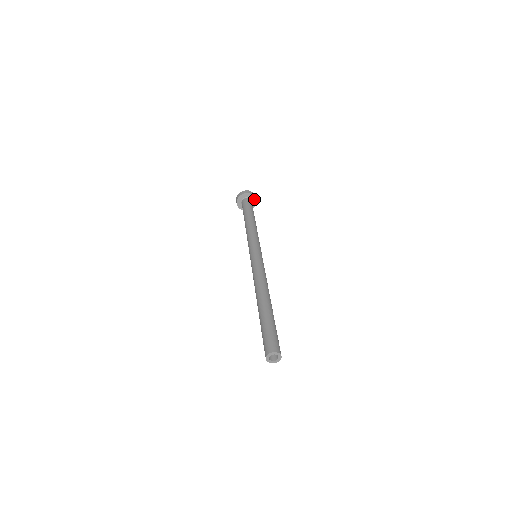
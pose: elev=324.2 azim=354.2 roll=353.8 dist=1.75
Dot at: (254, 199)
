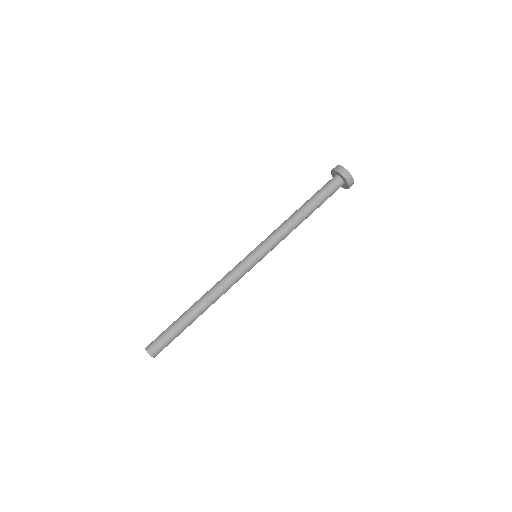
Dot at: (345, 187)
